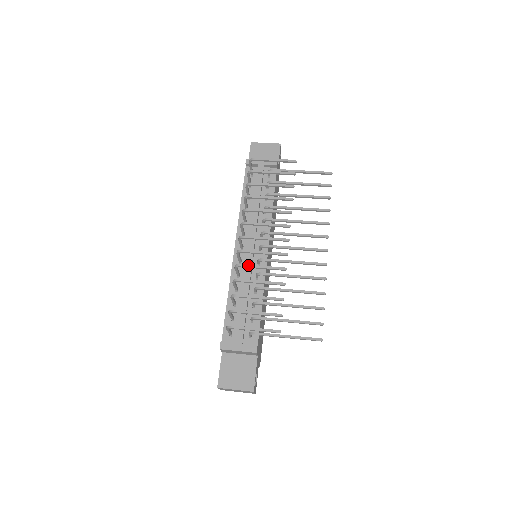
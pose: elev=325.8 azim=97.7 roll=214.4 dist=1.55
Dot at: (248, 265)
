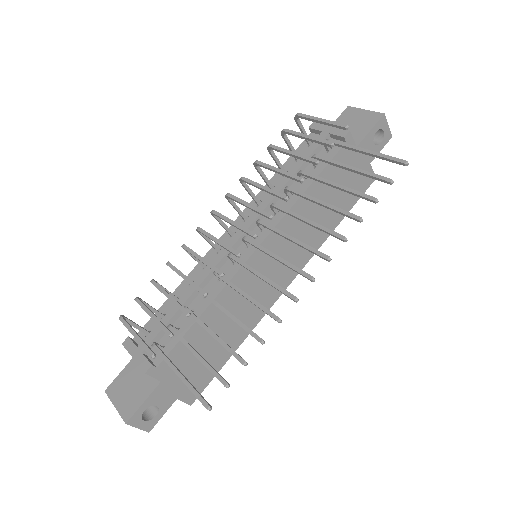
Dot at: (190, 249)
